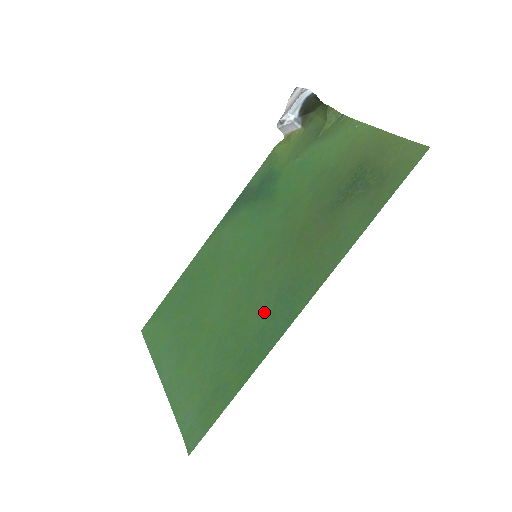
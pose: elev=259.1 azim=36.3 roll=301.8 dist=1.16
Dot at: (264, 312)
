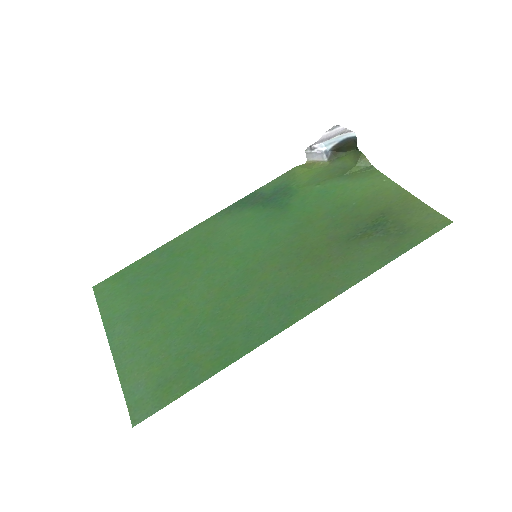
Dot at: (256, 310)
